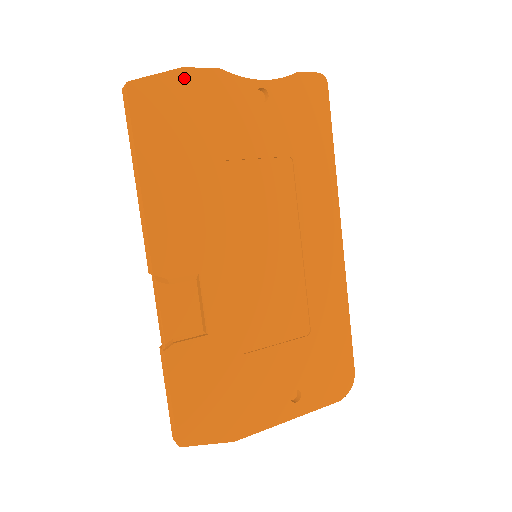
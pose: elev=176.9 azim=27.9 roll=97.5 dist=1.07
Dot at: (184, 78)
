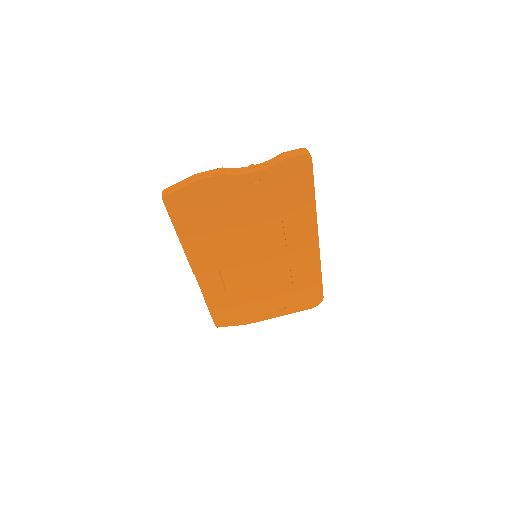
Dot at: (198, 186)
